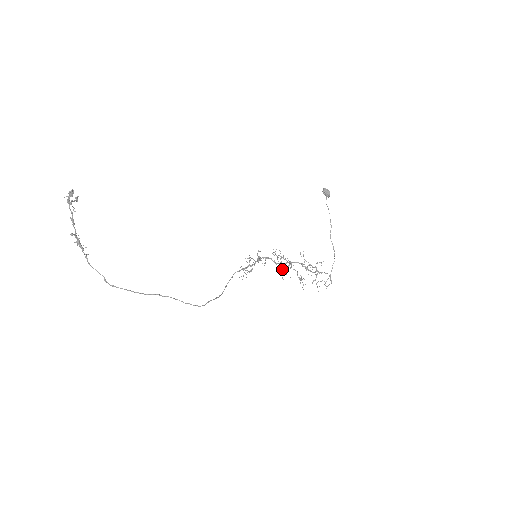
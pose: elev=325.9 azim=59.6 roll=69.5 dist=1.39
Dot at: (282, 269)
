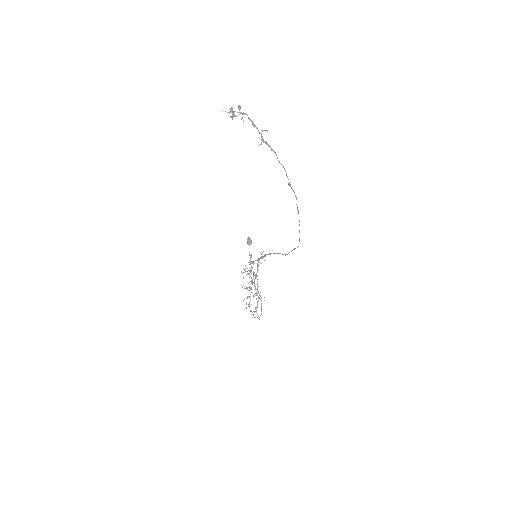
Dot at: occluded
